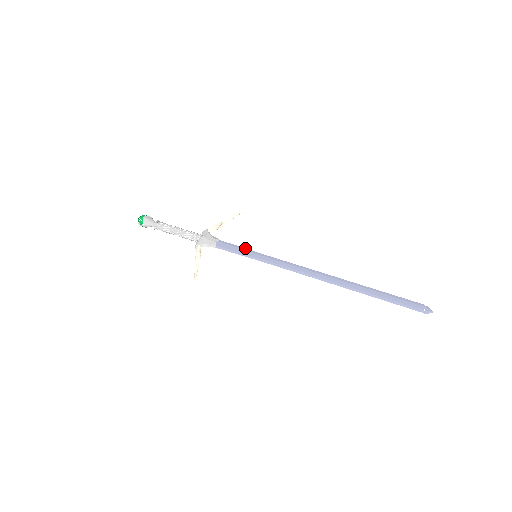
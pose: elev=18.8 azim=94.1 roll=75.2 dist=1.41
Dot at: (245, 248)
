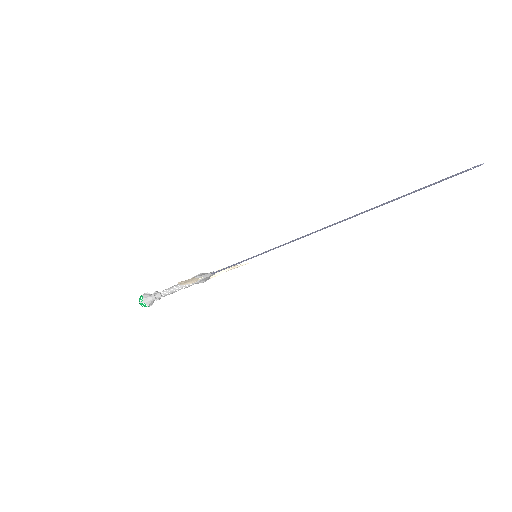
Dot at: occluded
